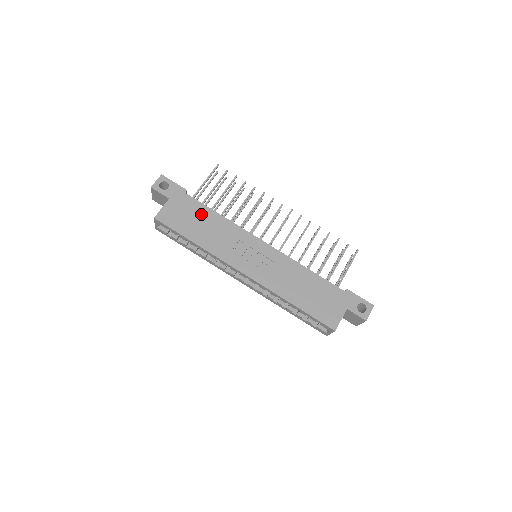
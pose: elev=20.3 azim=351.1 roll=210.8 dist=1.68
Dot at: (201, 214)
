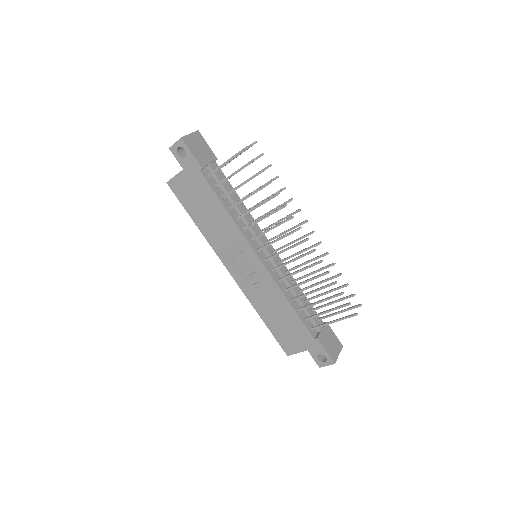
Dot at: (209, 200)
